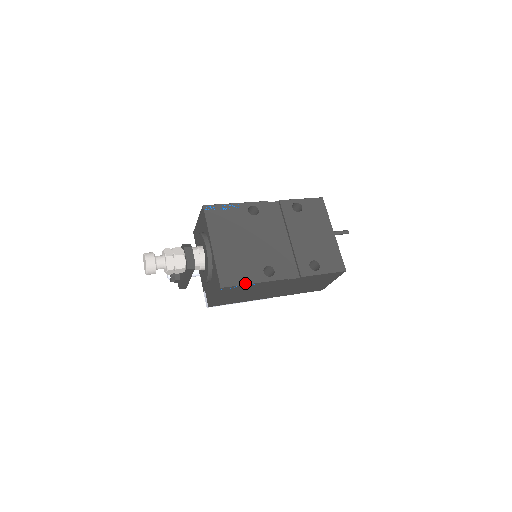
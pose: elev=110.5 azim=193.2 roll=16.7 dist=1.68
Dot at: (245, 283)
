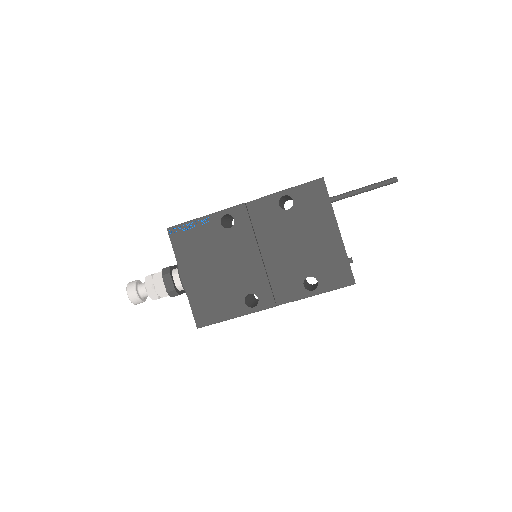
Dot at: (224, 319)
